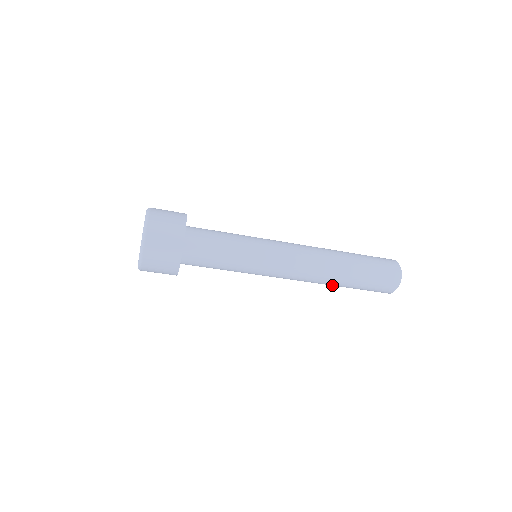
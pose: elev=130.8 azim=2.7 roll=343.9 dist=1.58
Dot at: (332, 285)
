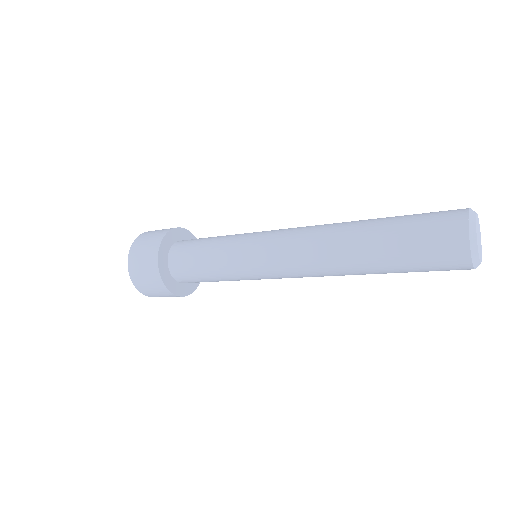
Dot at: occluded
